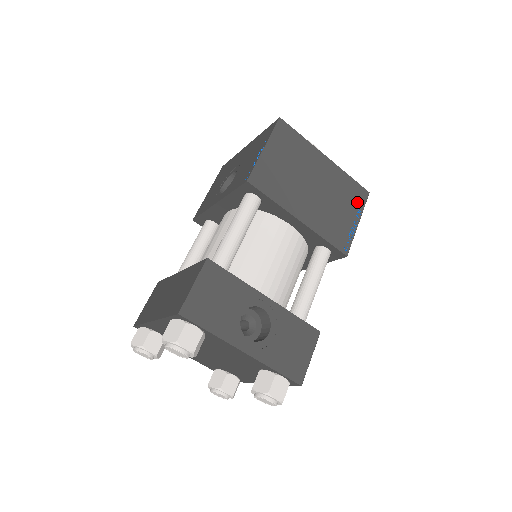
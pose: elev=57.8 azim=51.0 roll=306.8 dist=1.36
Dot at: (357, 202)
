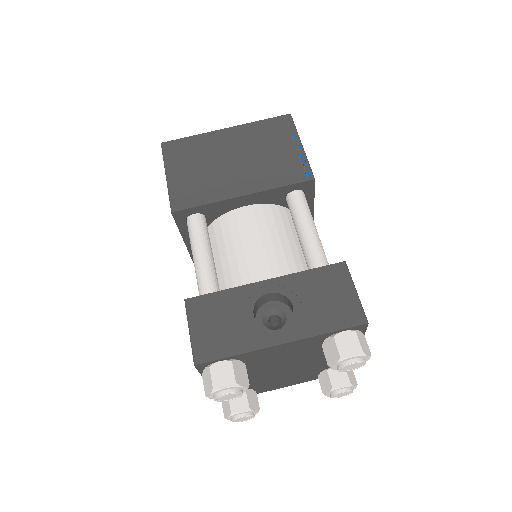
Dot at: (285, 132)
